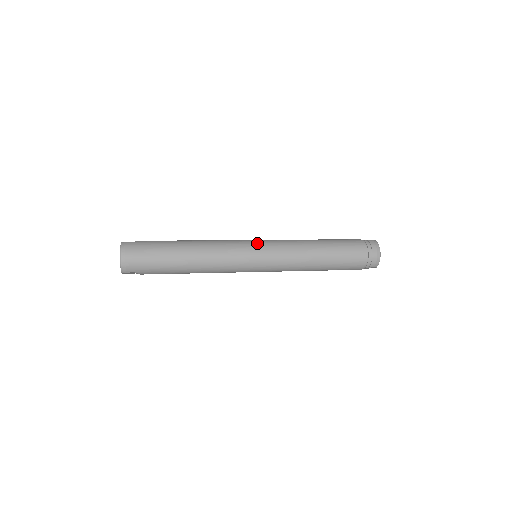
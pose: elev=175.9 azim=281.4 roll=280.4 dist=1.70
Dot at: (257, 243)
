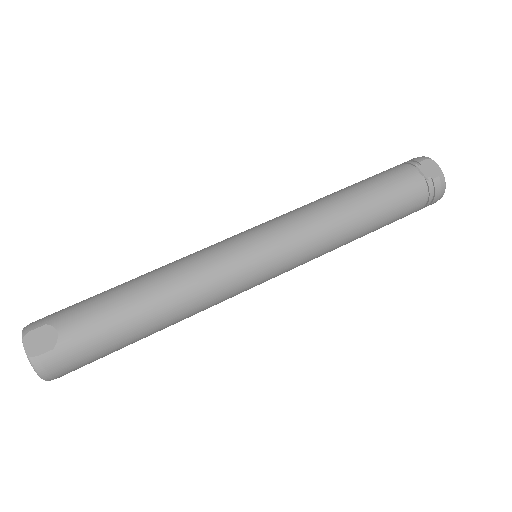
Dot at: (265, 265)
